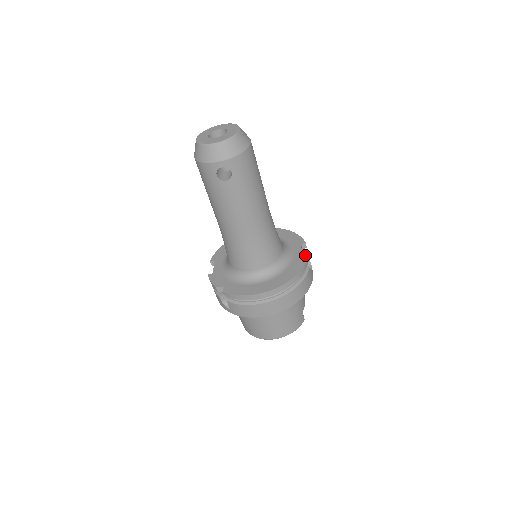
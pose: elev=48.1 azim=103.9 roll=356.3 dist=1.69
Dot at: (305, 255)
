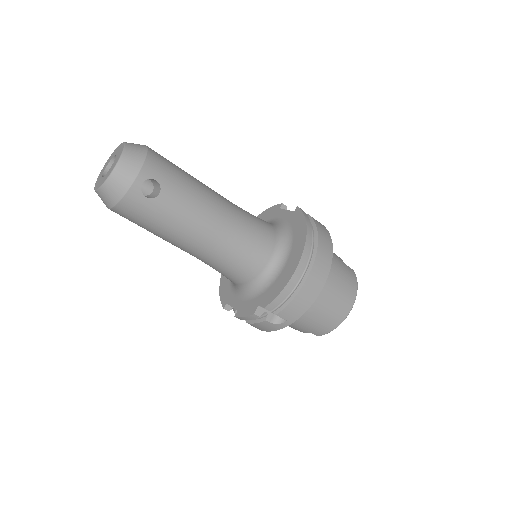
Dot at: occluded
